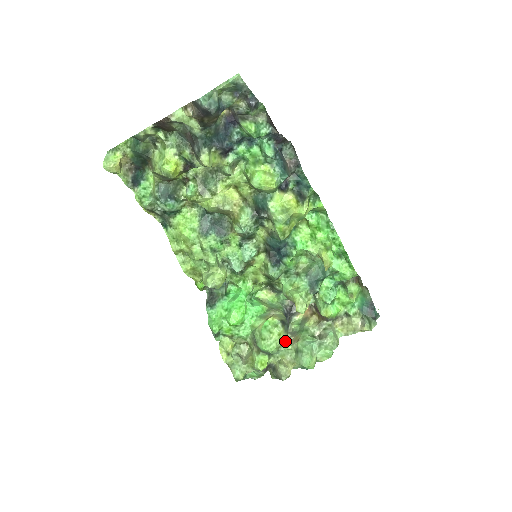
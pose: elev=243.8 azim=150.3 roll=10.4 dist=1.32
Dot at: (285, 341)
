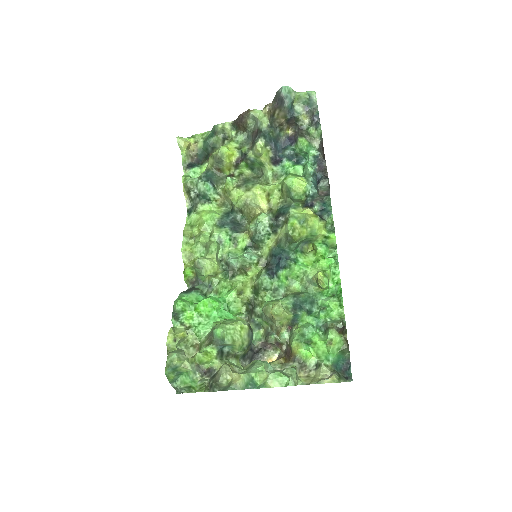
Dot at: (239, 363)
